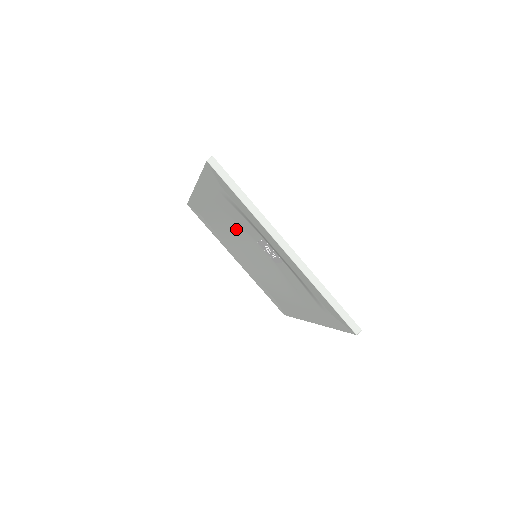
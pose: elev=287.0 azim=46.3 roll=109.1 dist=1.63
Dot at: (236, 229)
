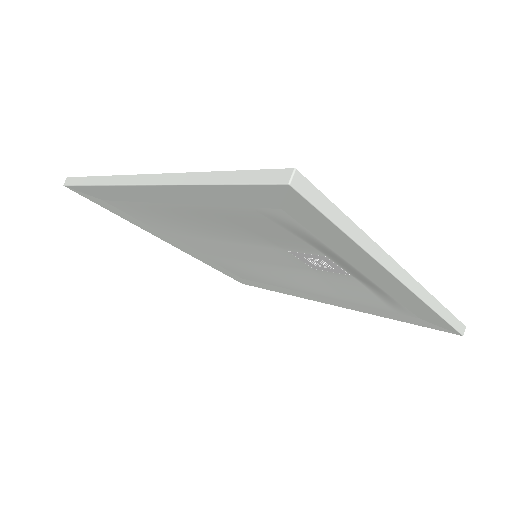
Dot at: (230, 233)
